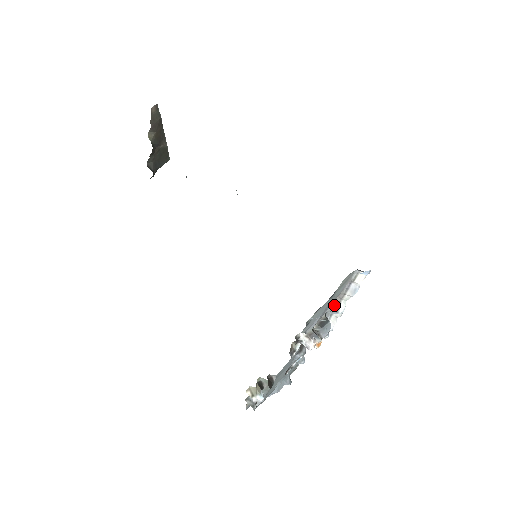
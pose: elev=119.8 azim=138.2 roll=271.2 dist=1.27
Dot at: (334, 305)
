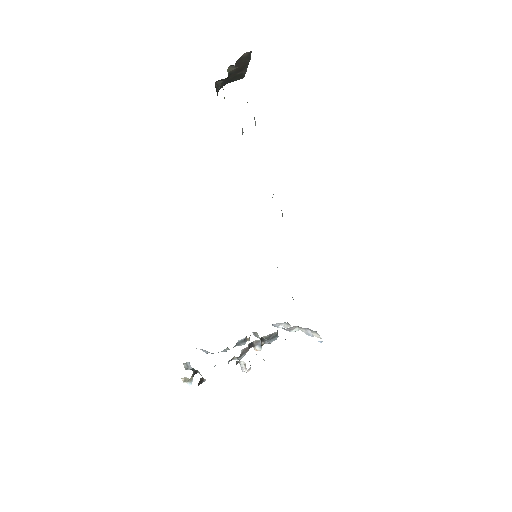
Dot at: (289, 328)
